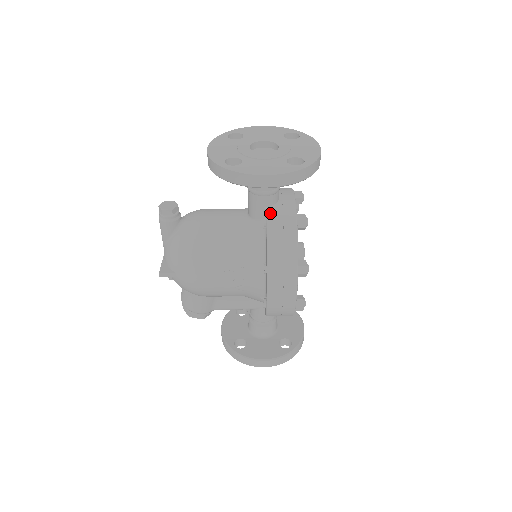
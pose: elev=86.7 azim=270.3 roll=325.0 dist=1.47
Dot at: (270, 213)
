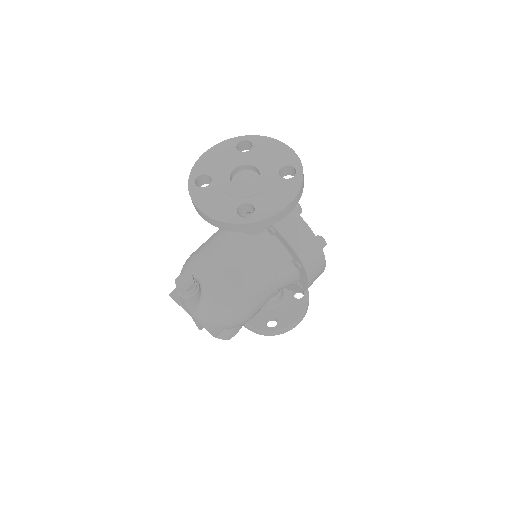
Dot at: occluded
